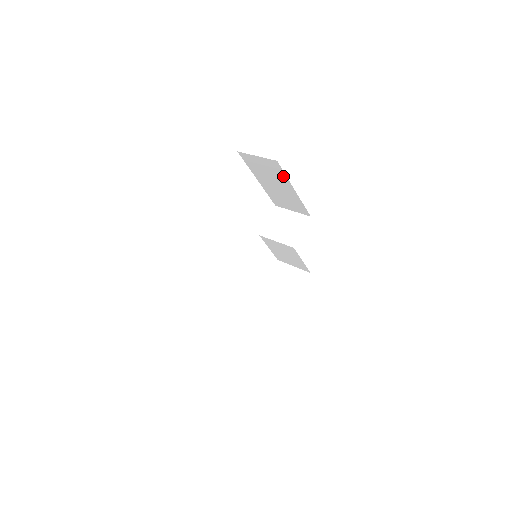
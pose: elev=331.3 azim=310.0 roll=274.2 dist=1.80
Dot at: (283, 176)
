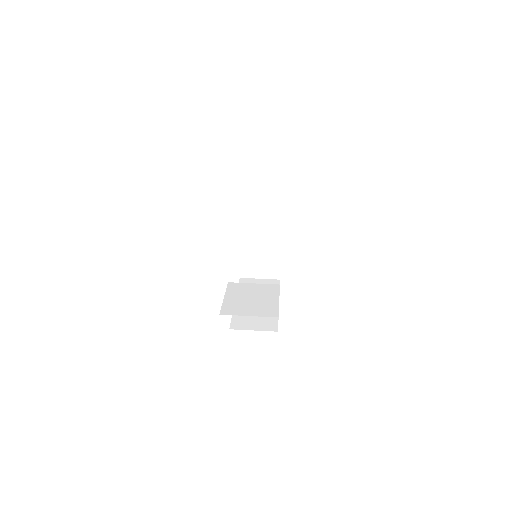
Dot at: occluded
